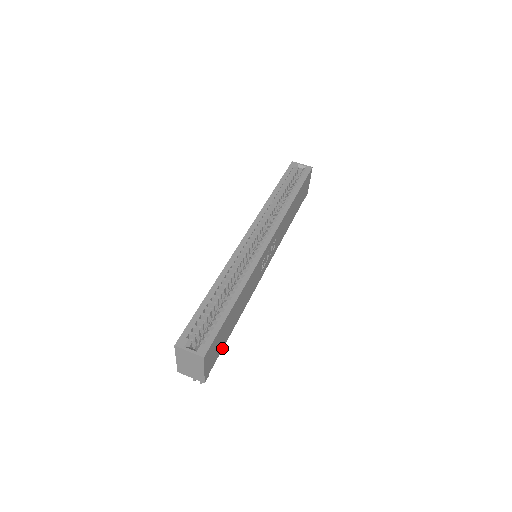
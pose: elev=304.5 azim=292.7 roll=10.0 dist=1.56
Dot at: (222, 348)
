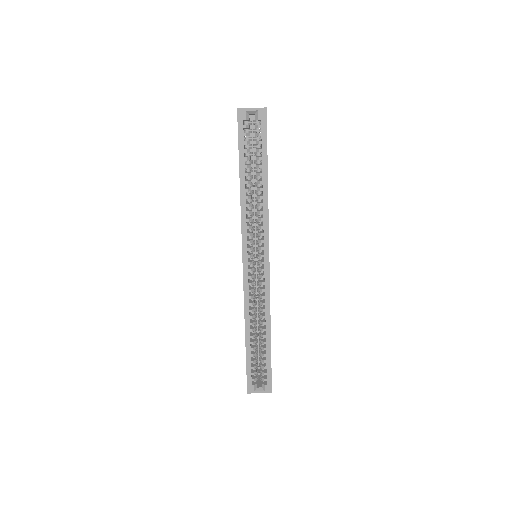
Dot at: occluded
